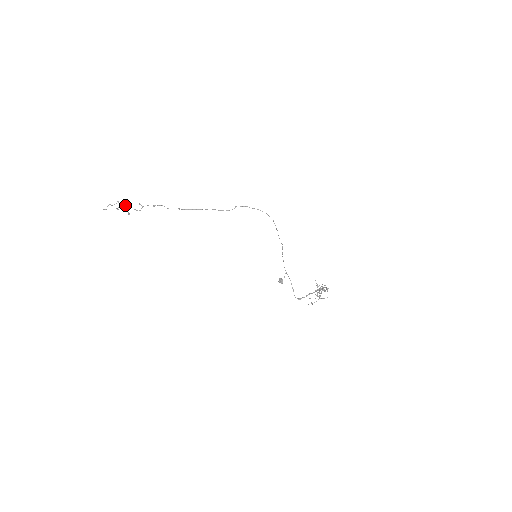
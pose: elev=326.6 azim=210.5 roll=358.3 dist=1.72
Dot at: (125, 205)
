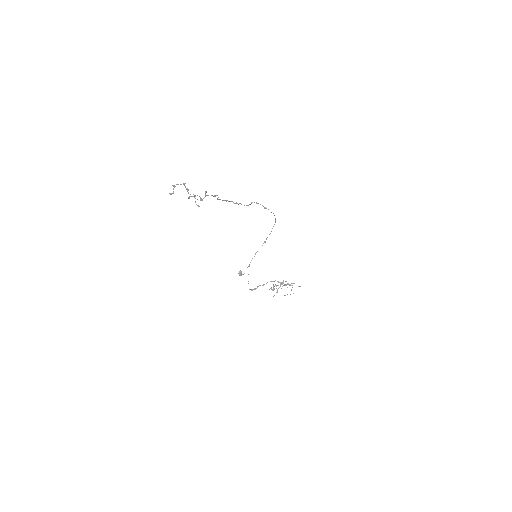
Dot at: occluded
